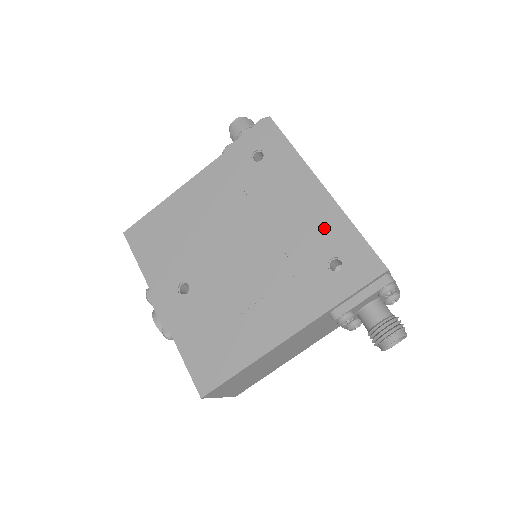
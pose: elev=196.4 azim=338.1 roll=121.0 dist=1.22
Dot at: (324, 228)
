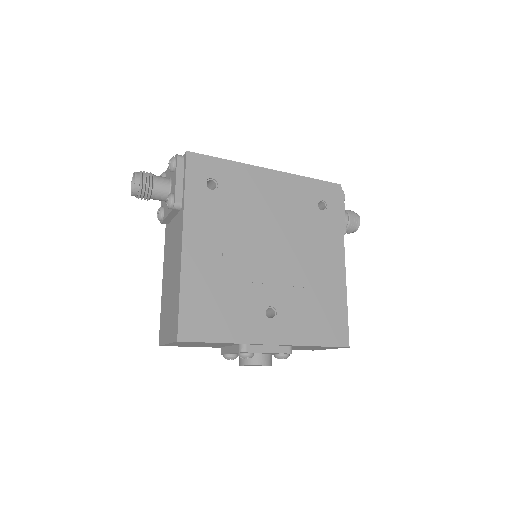
Dot at: (297, 192)
